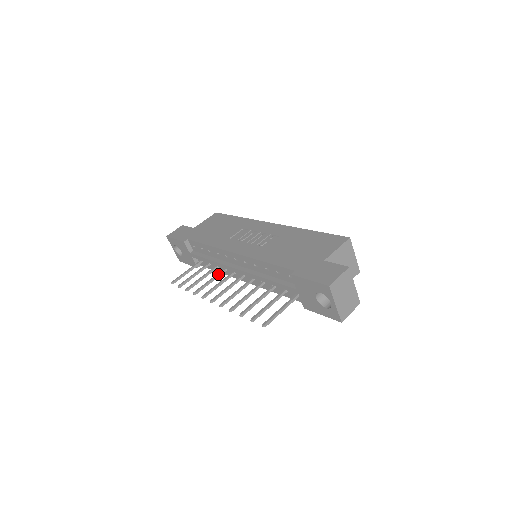
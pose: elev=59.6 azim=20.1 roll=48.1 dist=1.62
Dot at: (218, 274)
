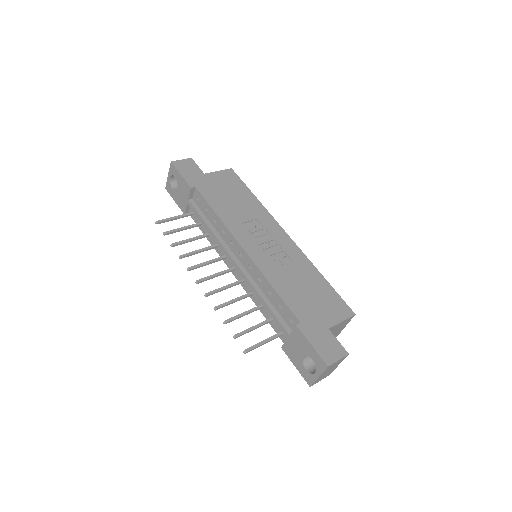
Dot at: (210, 248)
